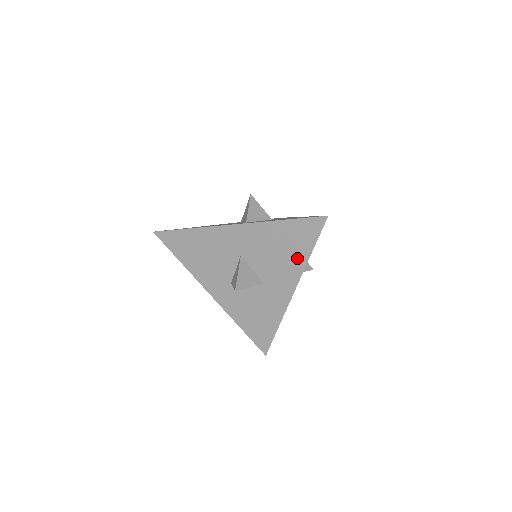
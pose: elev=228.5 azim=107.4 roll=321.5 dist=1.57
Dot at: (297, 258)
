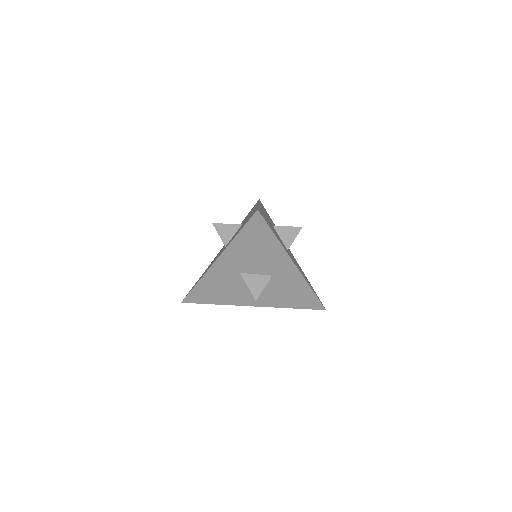
Dot at: (272, 247)
